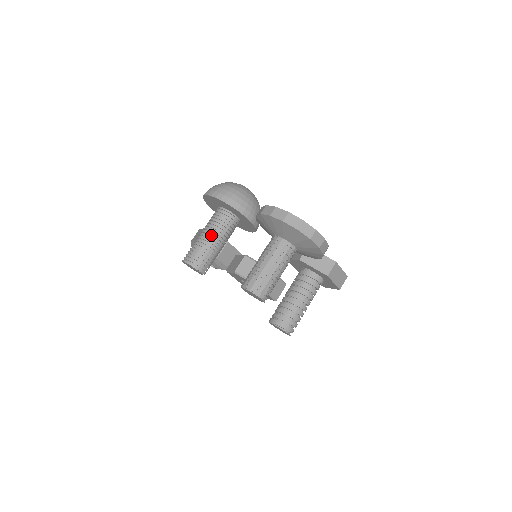
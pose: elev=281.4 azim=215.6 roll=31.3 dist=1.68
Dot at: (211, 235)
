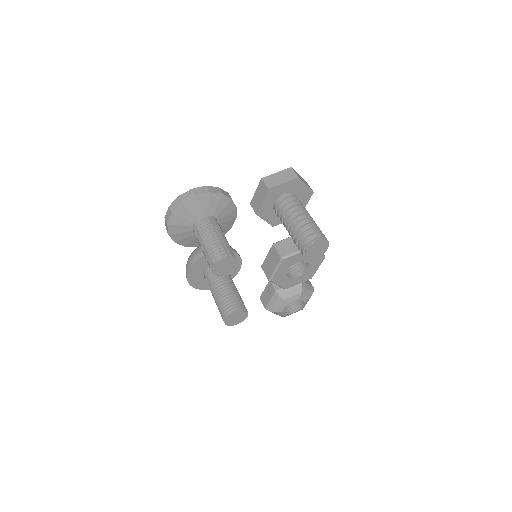
Dot at: (214, 292)
